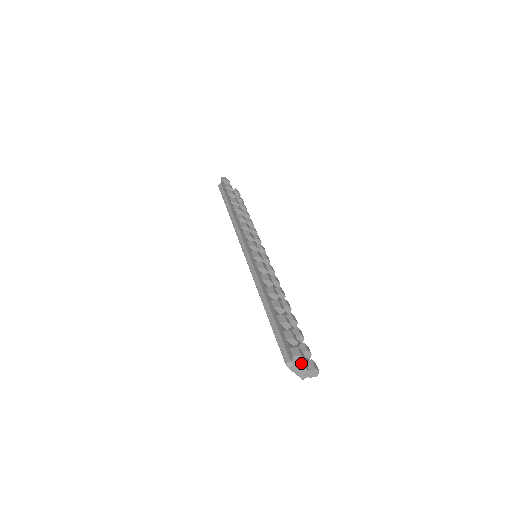
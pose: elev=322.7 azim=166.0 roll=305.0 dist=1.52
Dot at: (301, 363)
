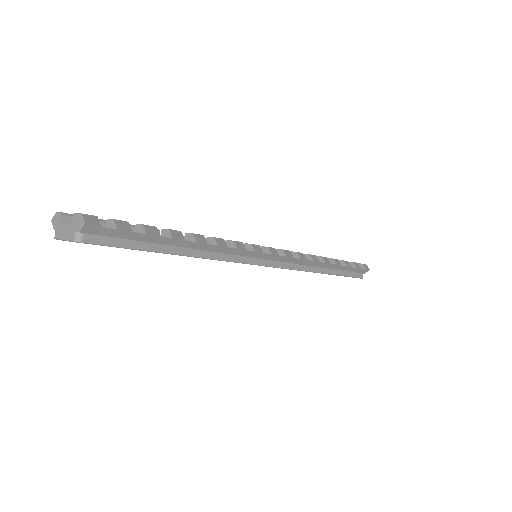
Dot at: (60, 221)
